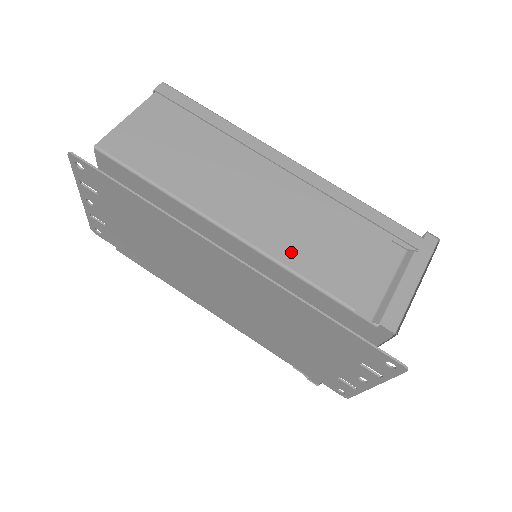
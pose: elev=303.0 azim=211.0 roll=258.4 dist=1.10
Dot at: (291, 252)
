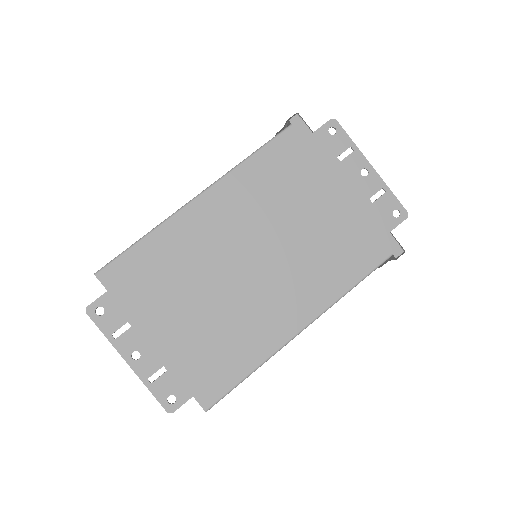
Dot at: occluded
